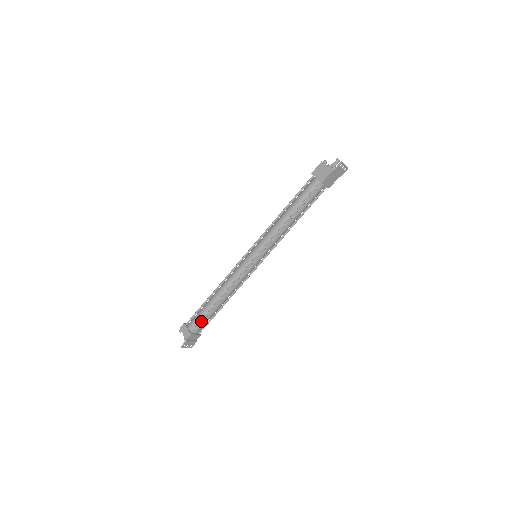
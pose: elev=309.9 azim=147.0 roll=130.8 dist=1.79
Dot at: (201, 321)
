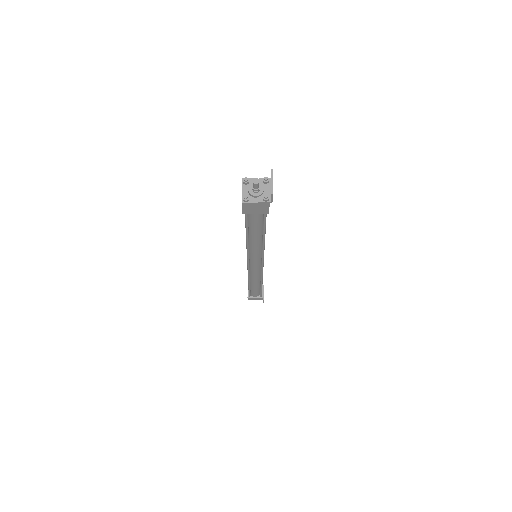
Dot at: (261, 292)
